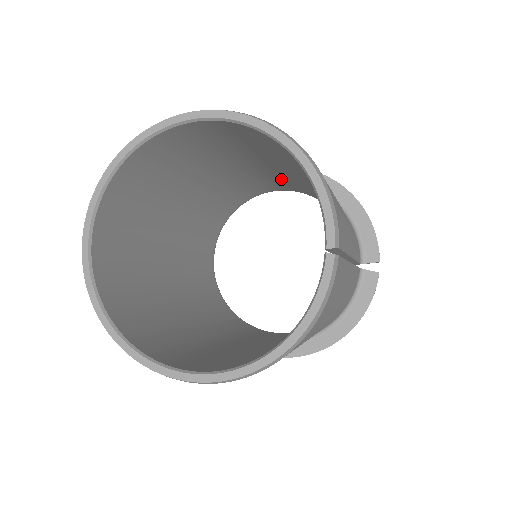
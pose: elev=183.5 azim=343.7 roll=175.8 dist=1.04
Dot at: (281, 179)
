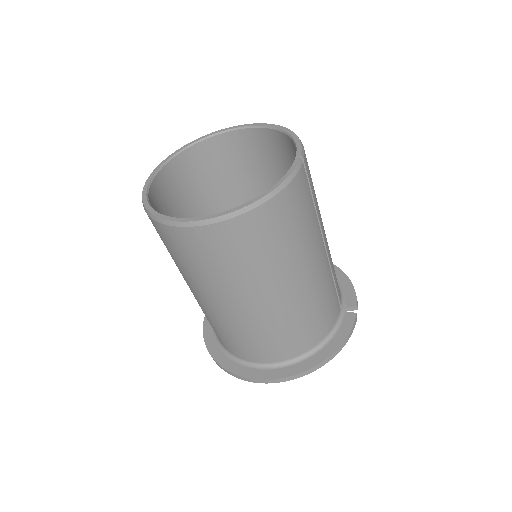
Dot at: occluded
